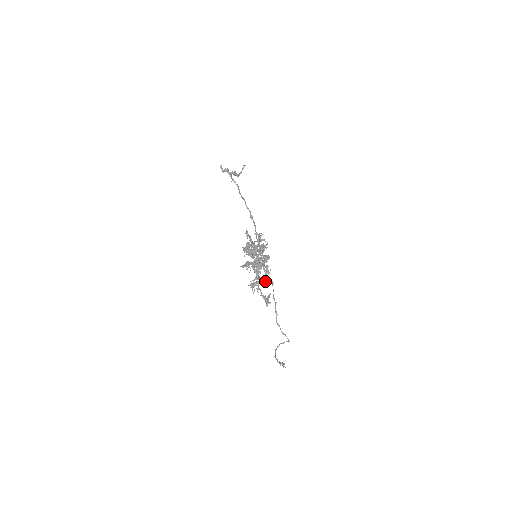
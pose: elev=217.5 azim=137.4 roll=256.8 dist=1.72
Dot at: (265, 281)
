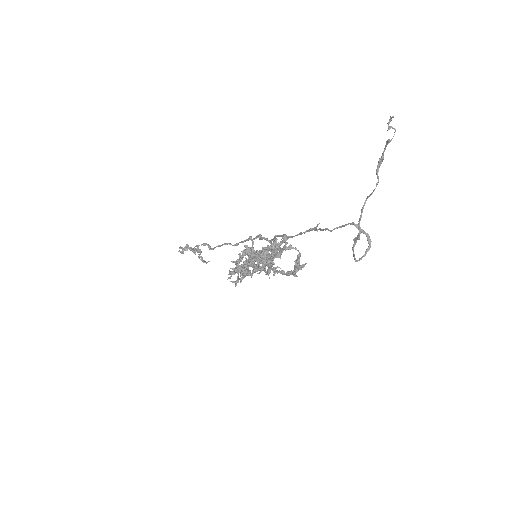
Dot at: (285, 238)
